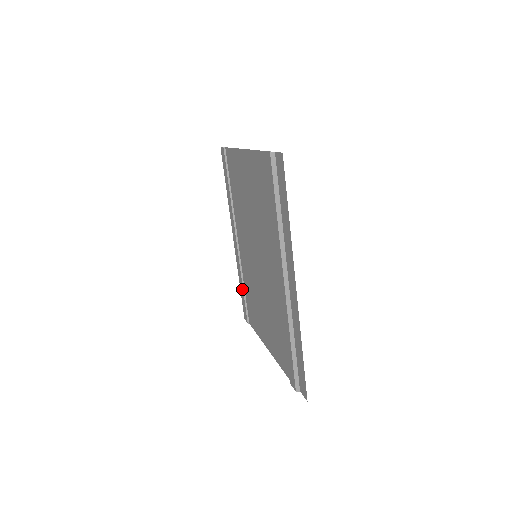
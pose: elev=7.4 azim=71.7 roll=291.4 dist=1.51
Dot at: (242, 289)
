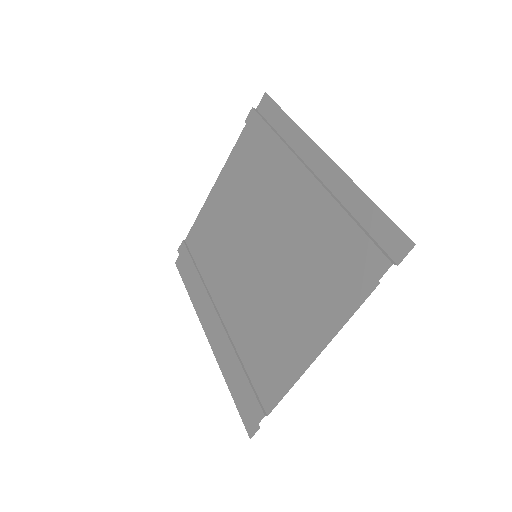
Dot at: (240, 371)
